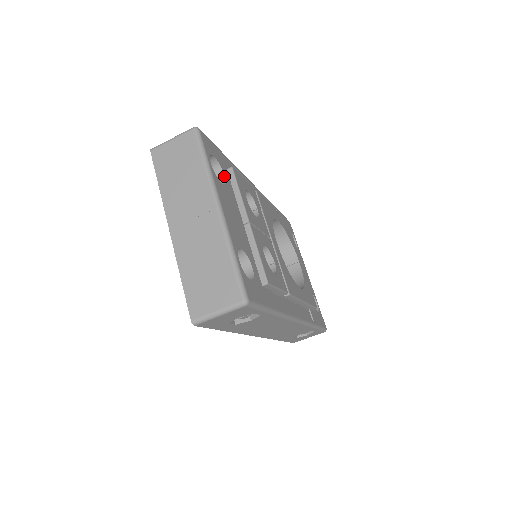
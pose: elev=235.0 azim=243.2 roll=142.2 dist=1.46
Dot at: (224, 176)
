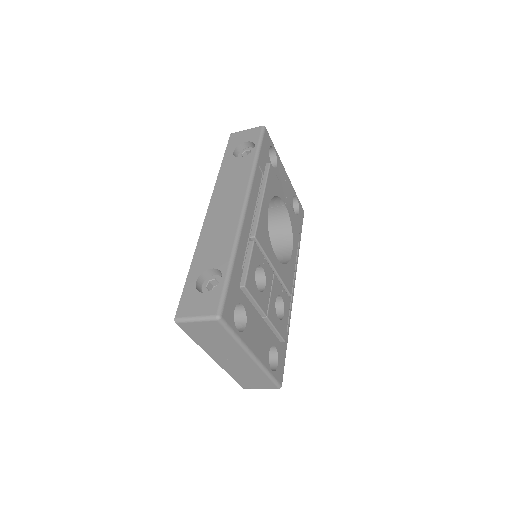
Dot at: (242, 306)
